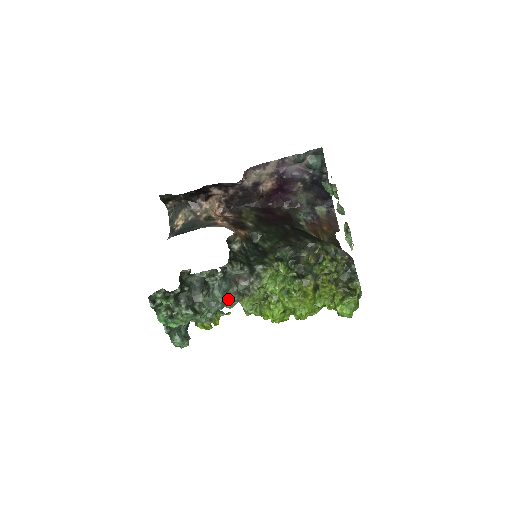
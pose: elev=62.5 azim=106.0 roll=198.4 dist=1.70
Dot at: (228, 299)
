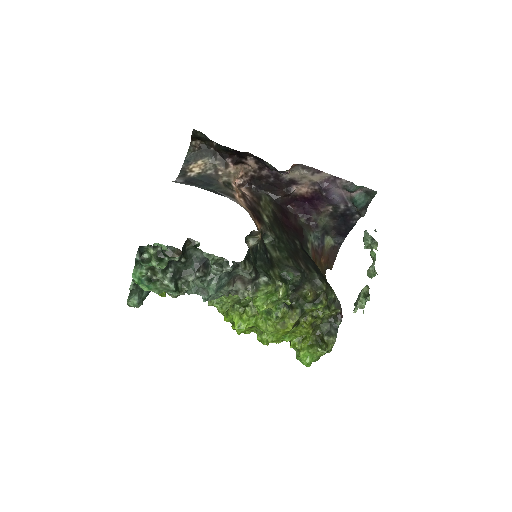
Dot at: occluded
